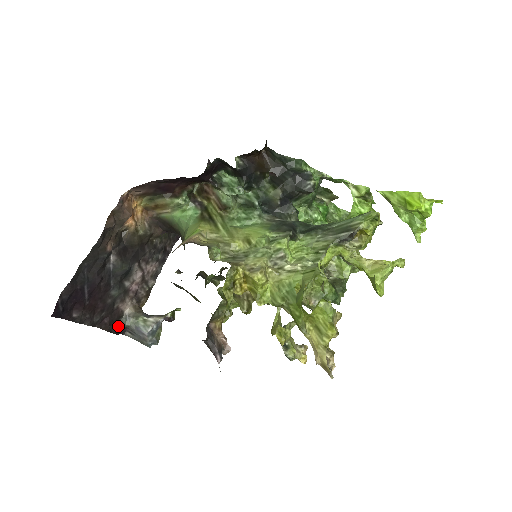
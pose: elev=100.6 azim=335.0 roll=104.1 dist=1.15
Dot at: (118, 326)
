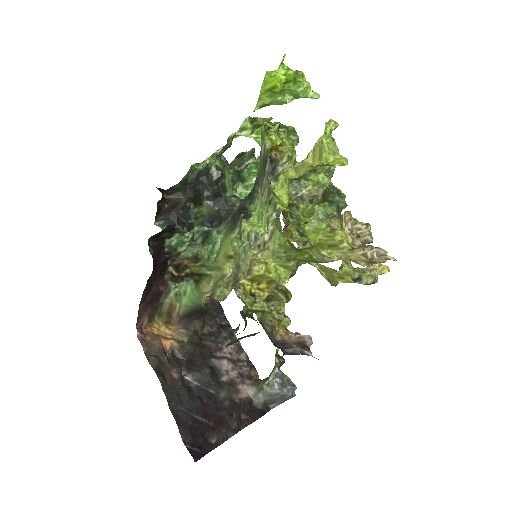
Dot at: (257, 410)
